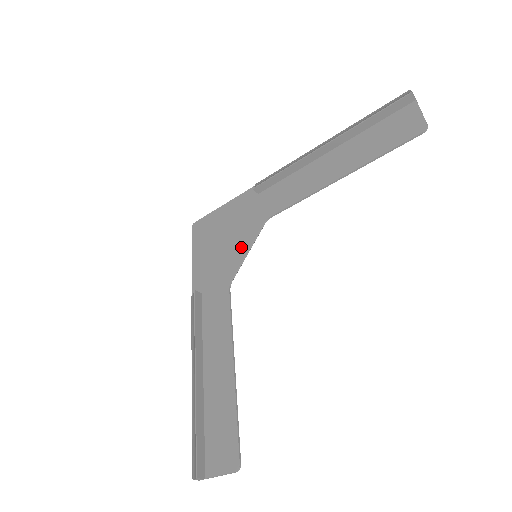
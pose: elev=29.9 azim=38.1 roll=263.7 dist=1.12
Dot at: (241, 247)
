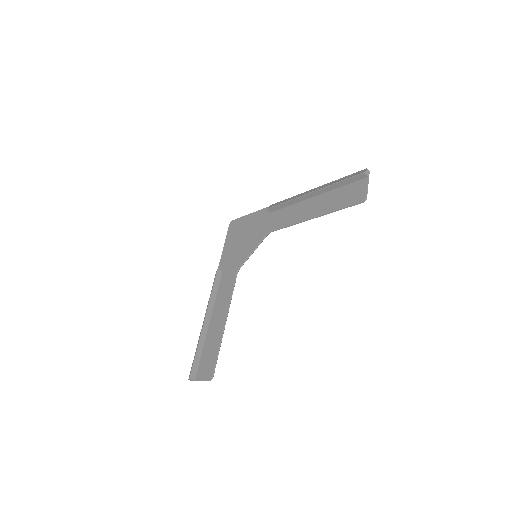
Dot at: (250, 247)
